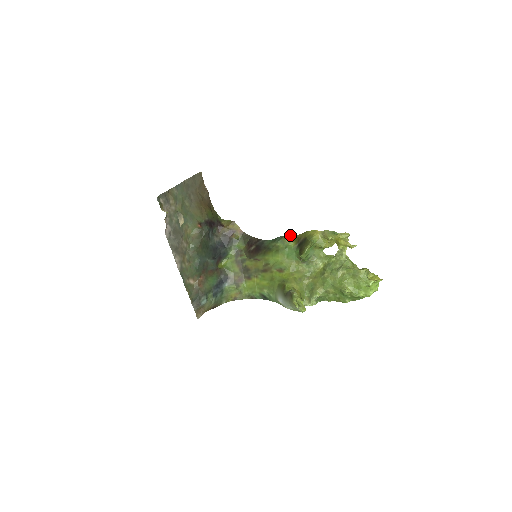
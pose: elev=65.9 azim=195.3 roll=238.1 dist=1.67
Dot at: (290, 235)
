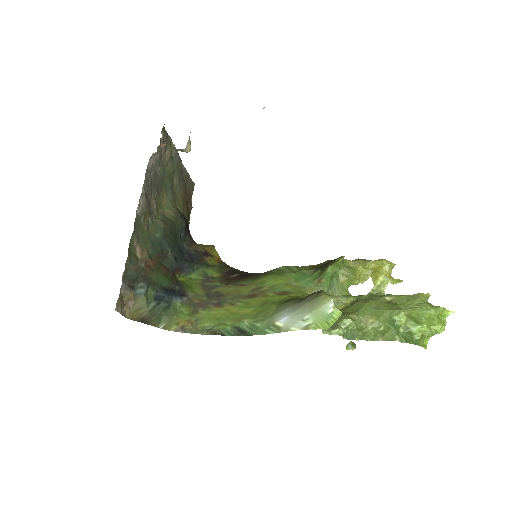
Dot at: occluded
